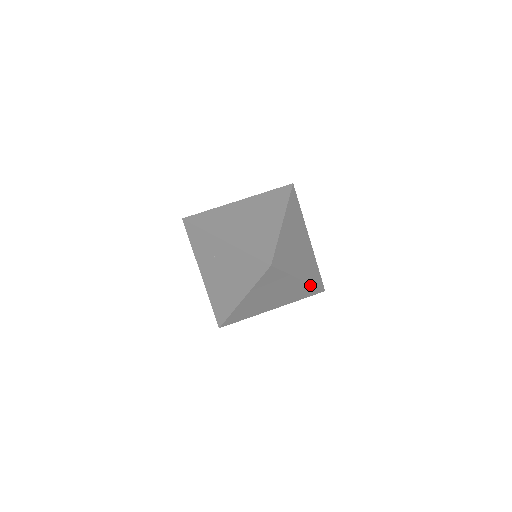
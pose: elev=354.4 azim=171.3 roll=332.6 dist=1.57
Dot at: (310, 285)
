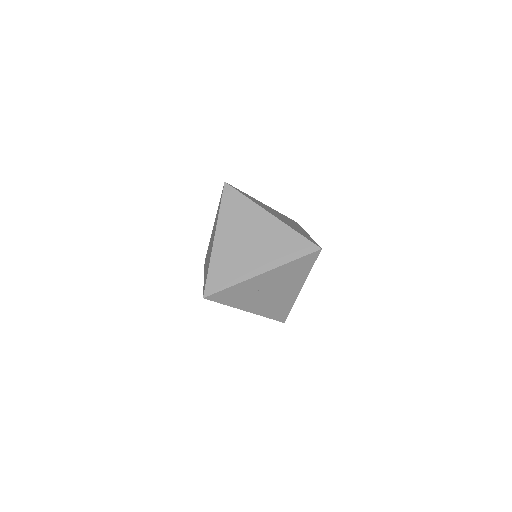
Dot at: occluded
